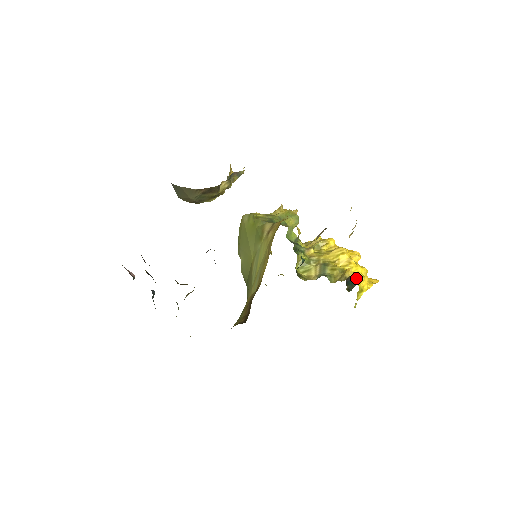
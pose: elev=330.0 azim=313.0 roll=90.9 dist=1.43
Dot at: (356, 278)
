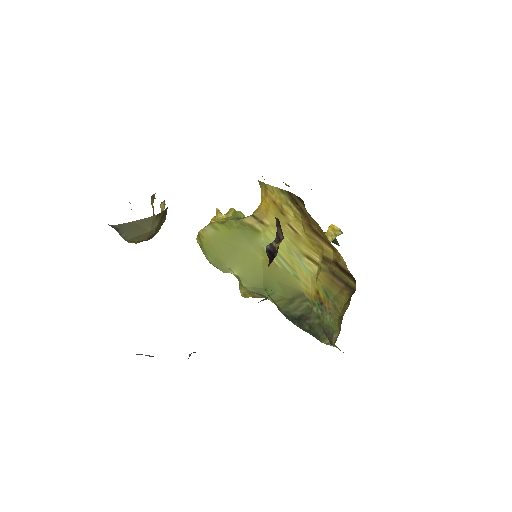
Dot at: occluded
